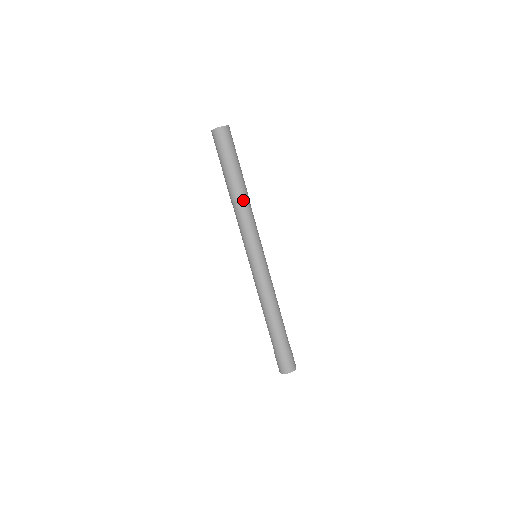
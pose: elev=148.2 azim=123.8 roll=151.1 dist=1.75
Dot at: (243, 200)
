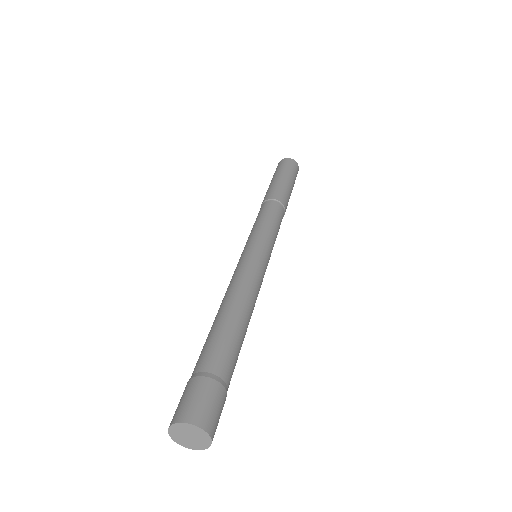
Dot at: (270, 200)
